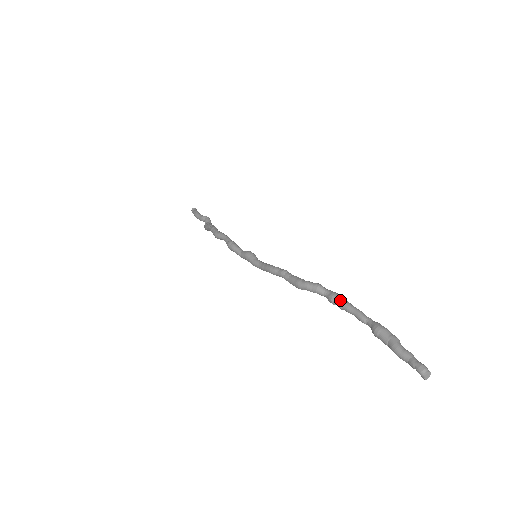
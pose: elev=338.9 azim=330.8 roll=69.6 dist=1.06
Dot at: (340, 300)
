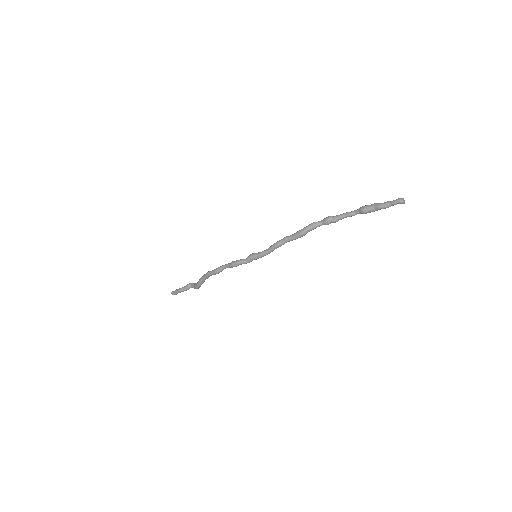
Dot at: (332, 217)
